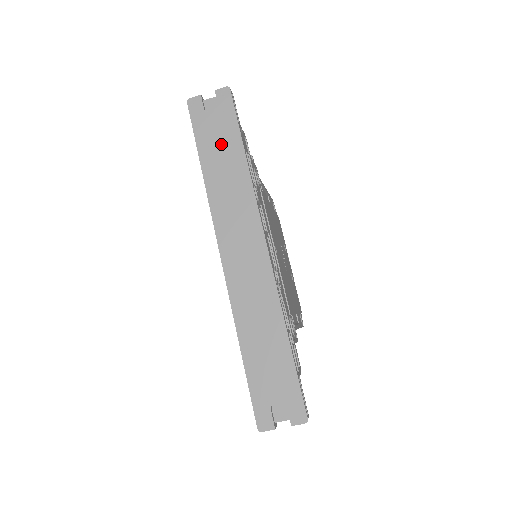
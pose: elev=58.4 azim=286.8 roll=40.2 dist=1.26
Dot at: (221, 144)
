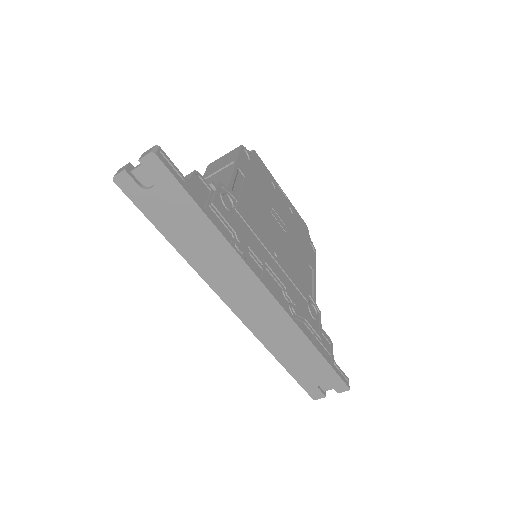
Dot at: (179, 218)
